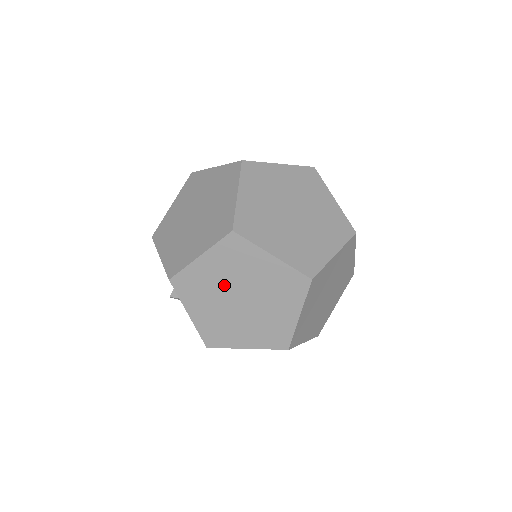
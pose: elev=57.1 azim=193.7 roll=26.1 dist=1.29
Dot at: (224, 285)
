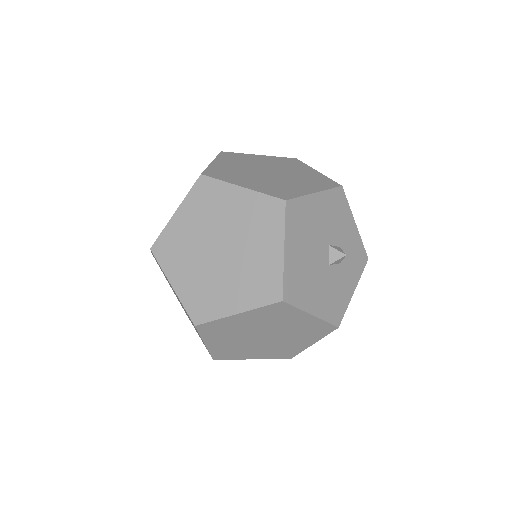
Dot at: occluded
